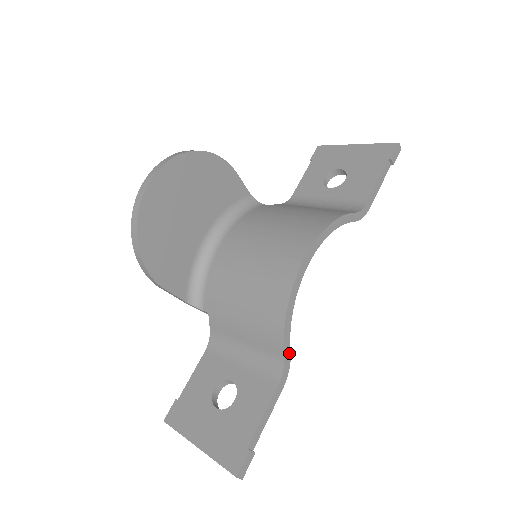
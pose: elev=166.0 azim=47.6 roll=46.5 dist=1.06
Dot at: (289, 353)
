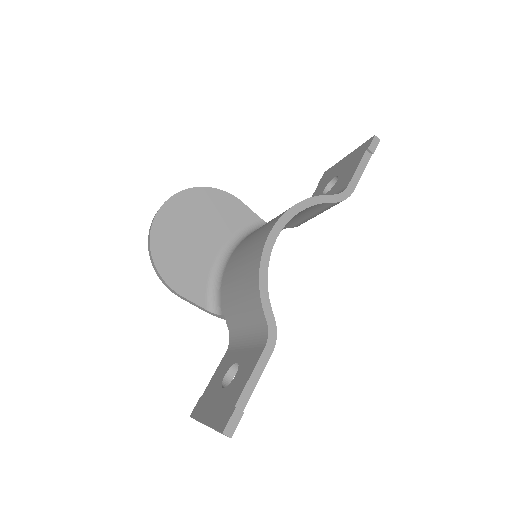
Dot at: (273, 318)
